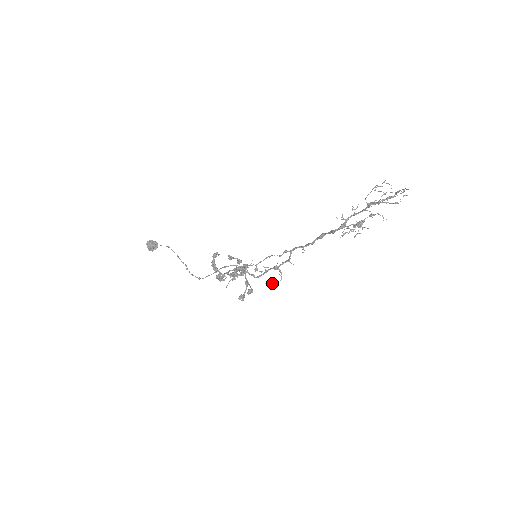
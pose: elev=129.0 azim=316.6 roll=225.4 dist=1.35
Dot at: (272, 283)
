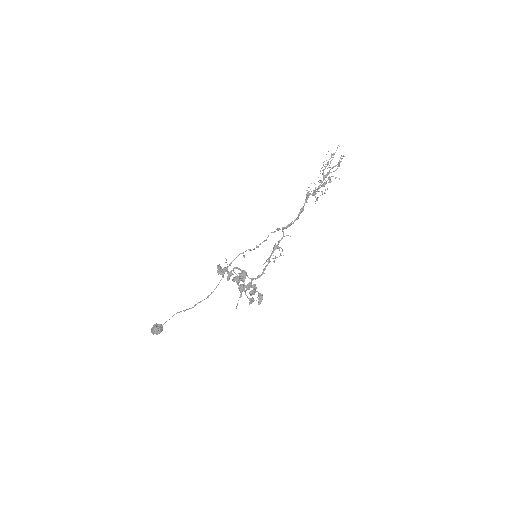
Dot at: (275, 257)
